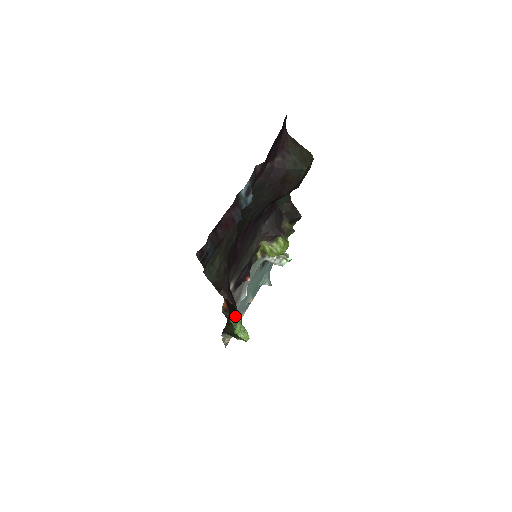
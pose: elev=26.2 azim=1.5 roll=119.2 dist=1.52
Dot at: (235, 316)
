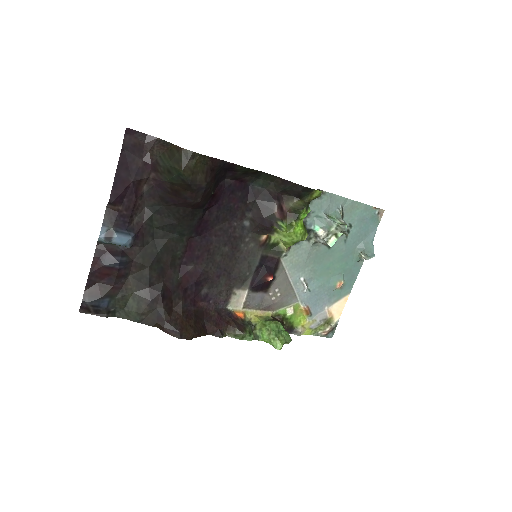
Dot at: (233, 331)
